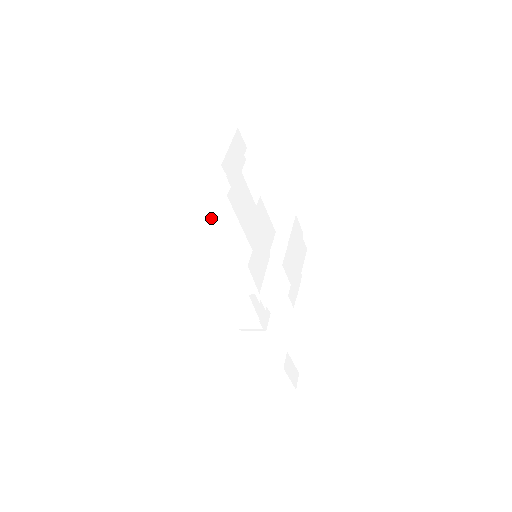
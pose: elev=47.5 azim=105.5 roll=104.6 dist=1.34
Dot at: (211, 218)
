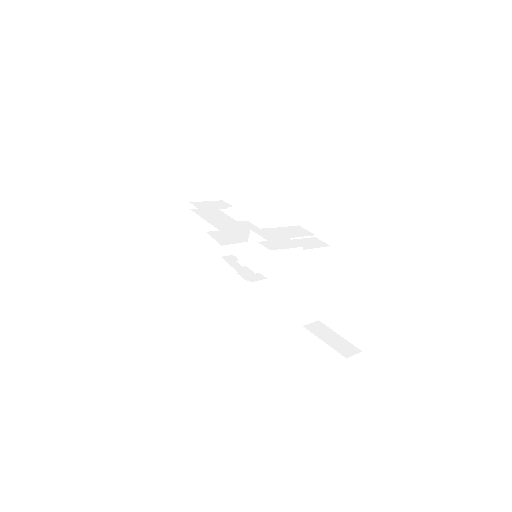
Dot at: (196, 235)
